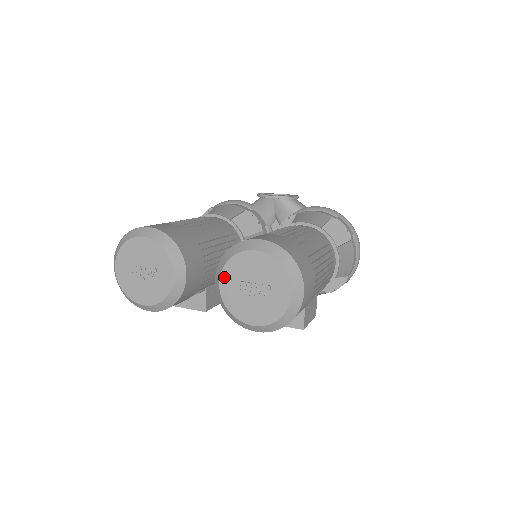
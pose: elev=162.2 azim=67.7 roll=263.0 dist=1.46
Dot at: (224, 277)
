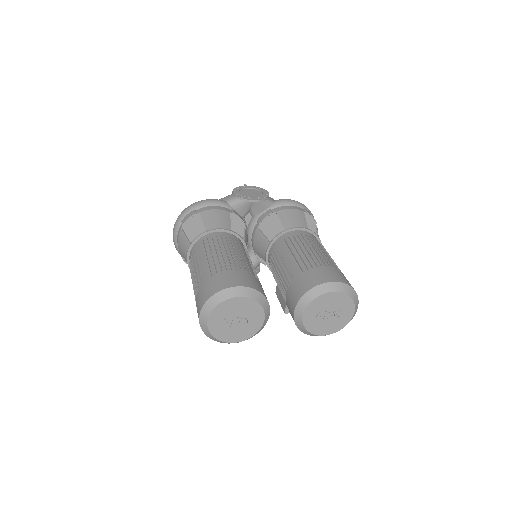
Dot at: (307, 312)
